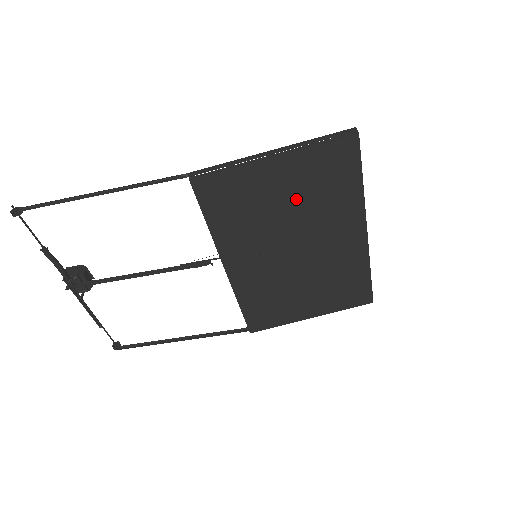
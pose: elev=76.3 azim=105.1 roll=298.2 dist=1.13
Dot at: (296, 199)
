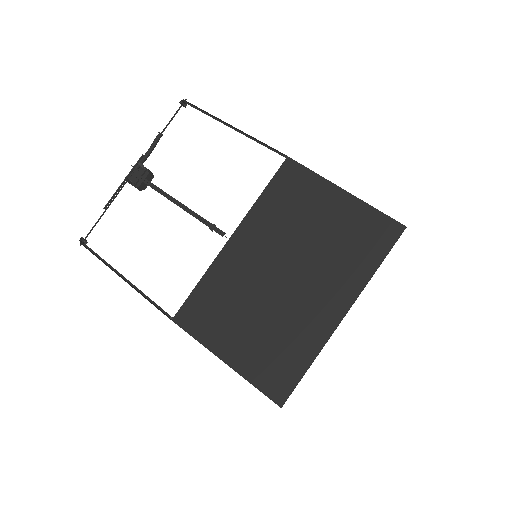
Dot at: (327, 234)
